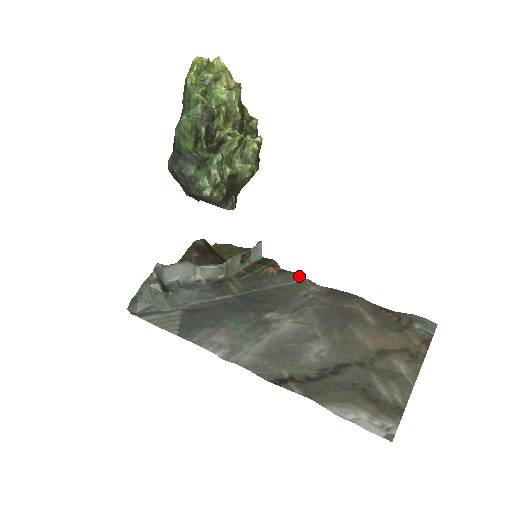
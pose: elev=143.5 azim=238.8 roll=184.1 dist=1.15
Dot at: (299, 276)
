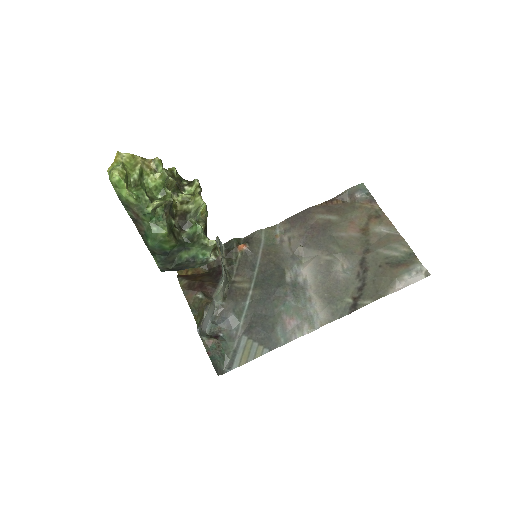
Dot at: (260, 232)
